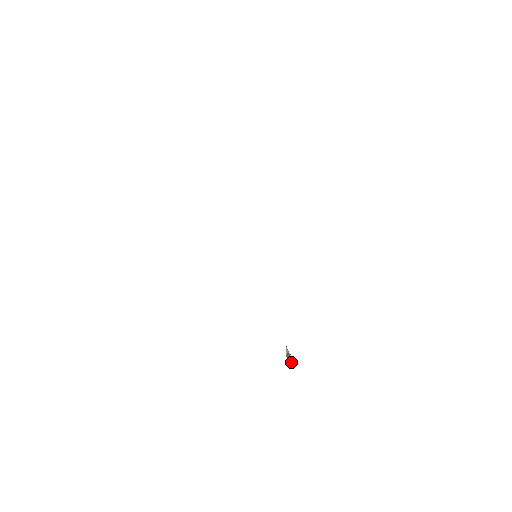
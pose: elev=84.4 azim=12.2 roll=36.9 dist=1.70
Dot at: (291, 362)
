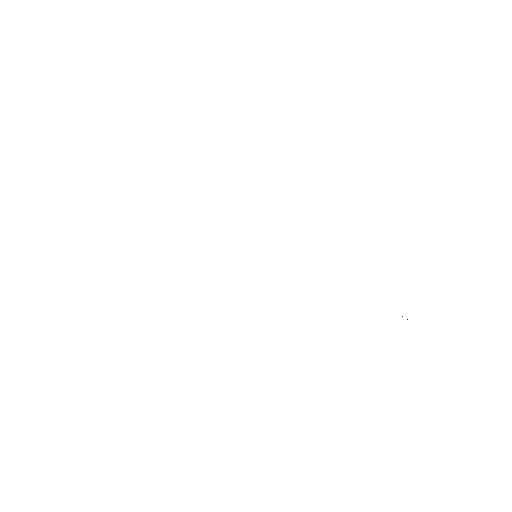
Dot at: occluded
